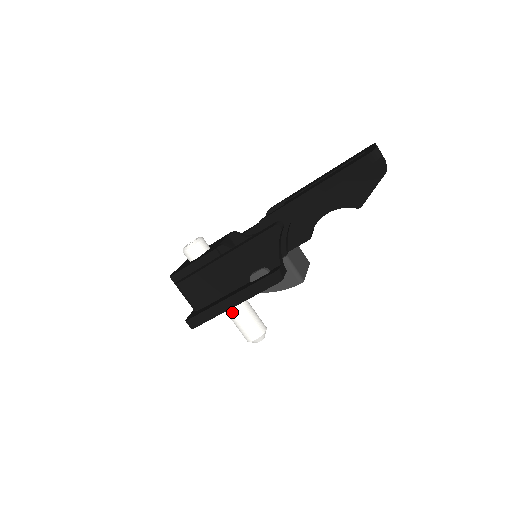
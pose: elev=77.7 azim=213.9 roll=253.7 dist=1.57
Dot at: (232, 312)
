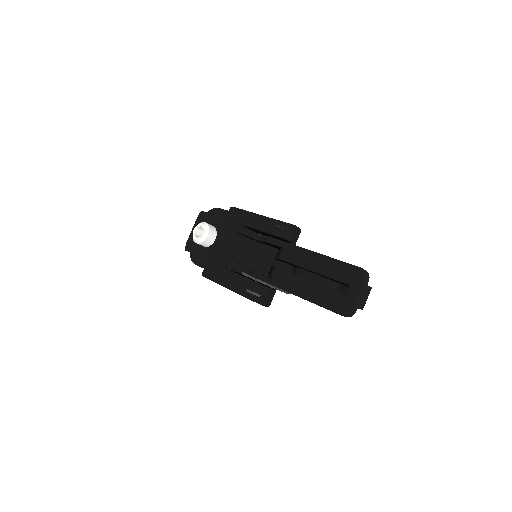
Dot at: occluded
